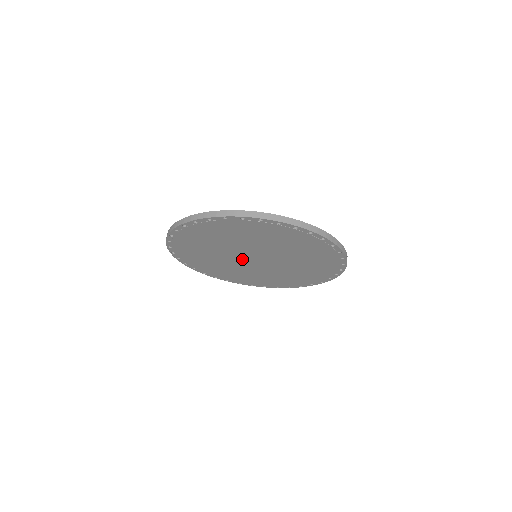
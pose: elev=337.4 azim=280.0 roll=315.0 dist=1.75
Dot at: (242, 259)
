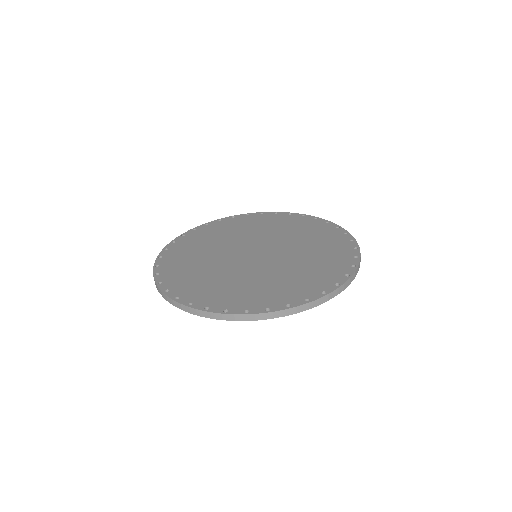
Dot at: occluded
